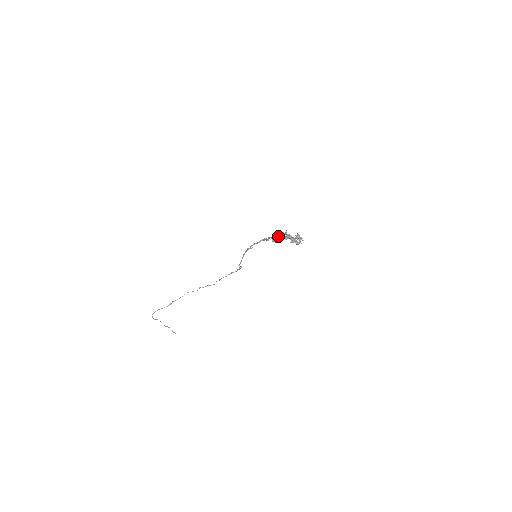
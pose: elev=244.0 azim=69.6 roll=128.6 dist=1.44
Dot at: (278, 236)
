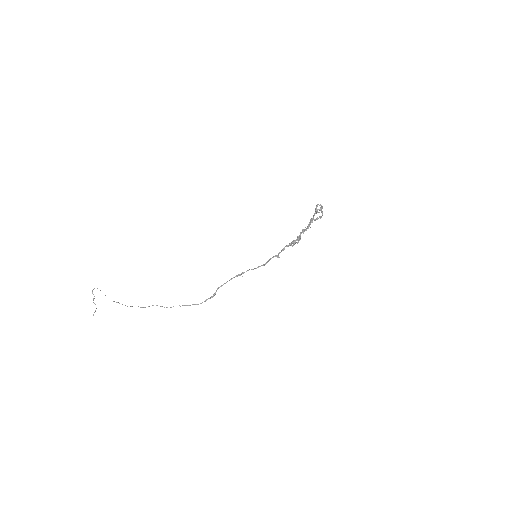
Dot at: occluded
